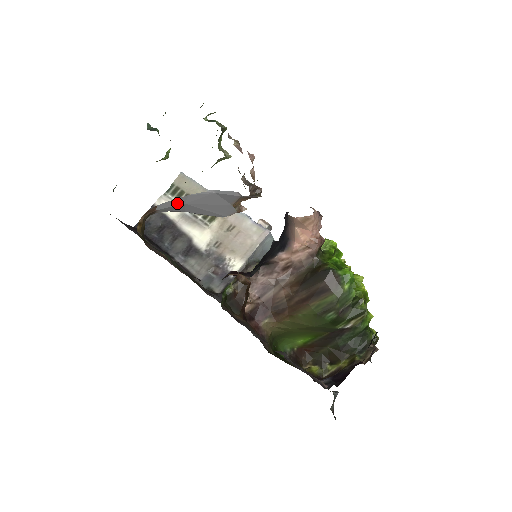
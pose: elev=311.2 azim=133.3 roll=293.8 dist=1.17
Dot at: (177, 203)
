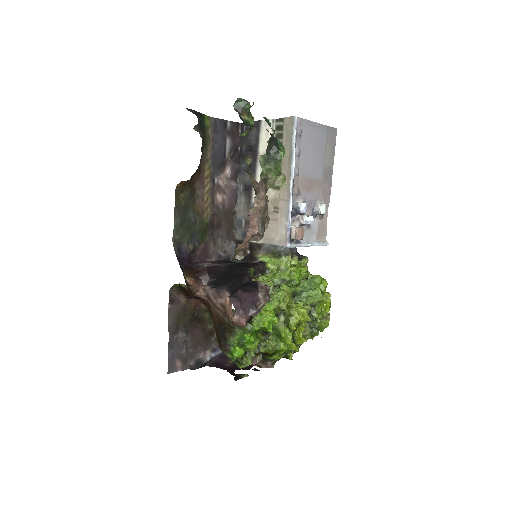
Dot at: occluded
